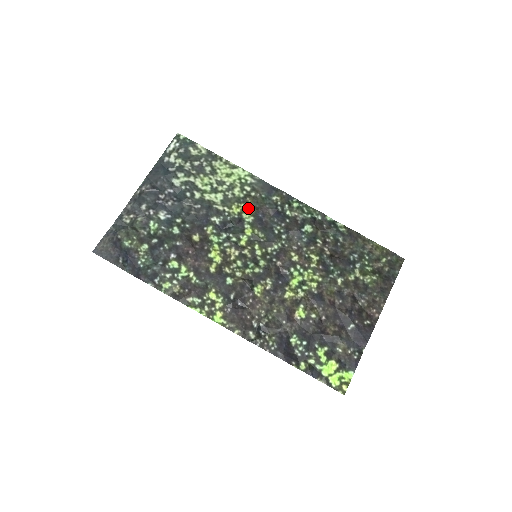
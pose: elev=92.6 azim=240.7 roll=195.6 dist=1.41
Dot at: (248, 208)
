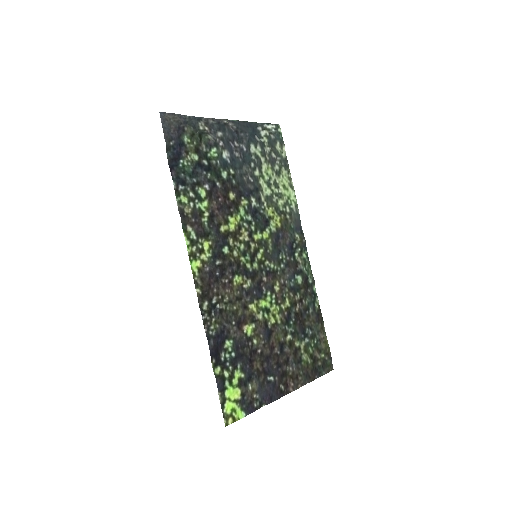
Dot at: (278, 221)
